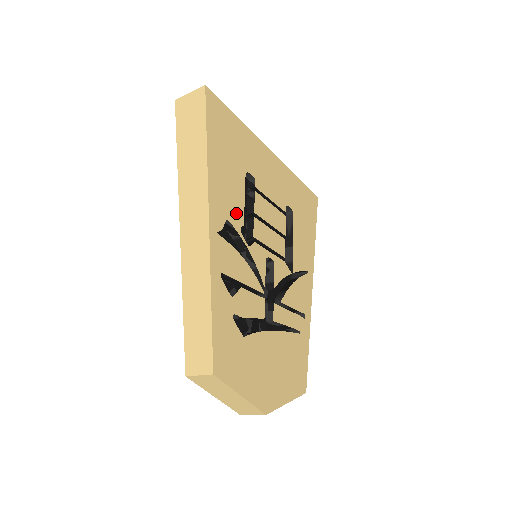
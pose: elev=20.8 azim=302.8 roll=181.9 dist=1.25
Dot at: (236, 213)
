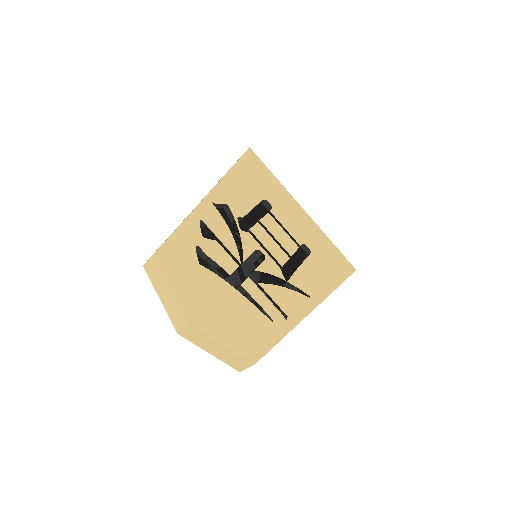
Dot at: (239, 208)
